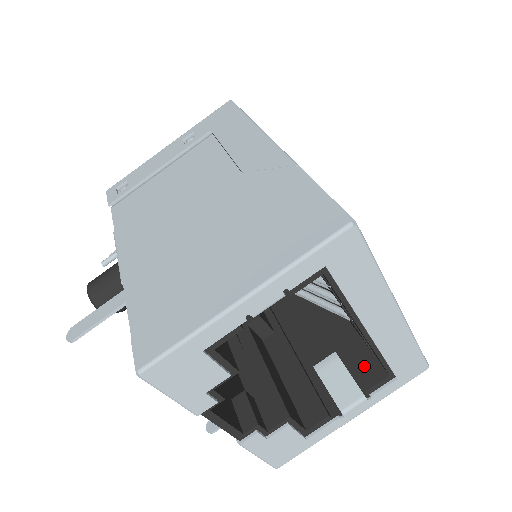
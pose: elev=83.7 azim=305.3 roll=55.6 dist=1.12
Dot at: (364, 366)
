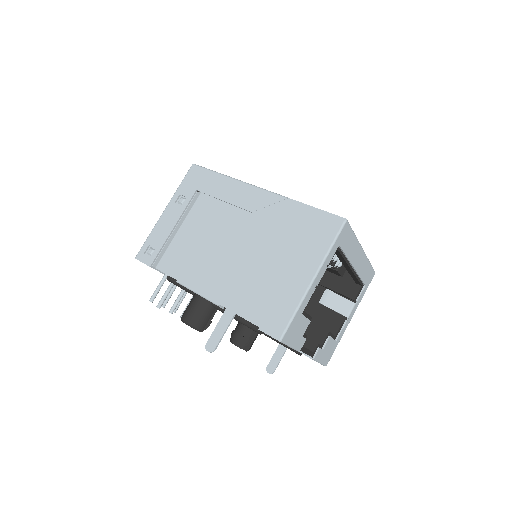
Dot at: (346, 288)
